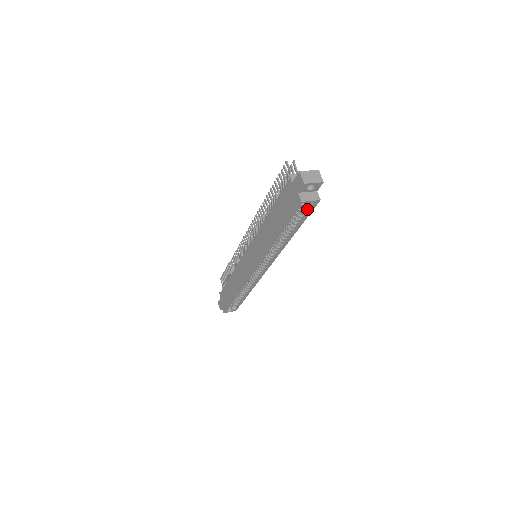
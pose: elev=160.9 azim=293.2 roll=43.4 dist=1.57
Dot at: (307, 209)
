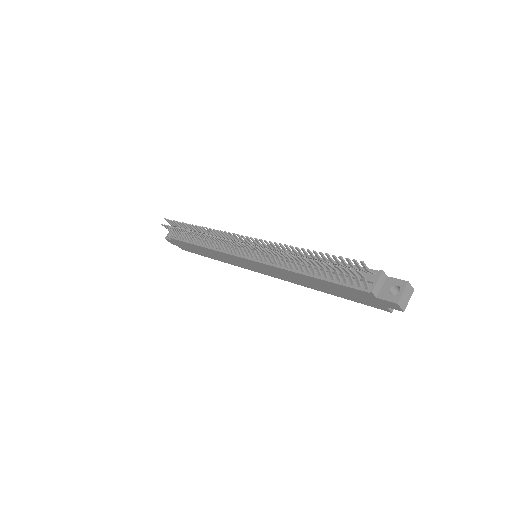
Dot at: occluded
